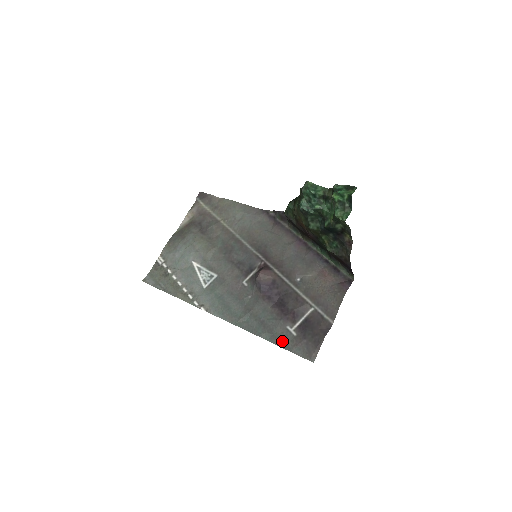
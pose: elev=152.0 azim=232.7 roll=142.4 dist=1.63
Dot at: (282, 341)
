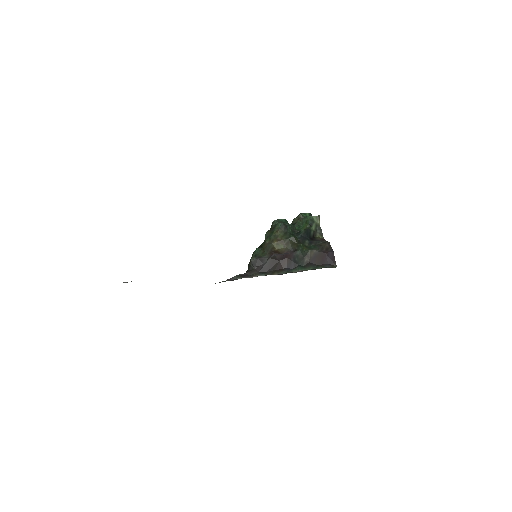
Dot at: occluded
